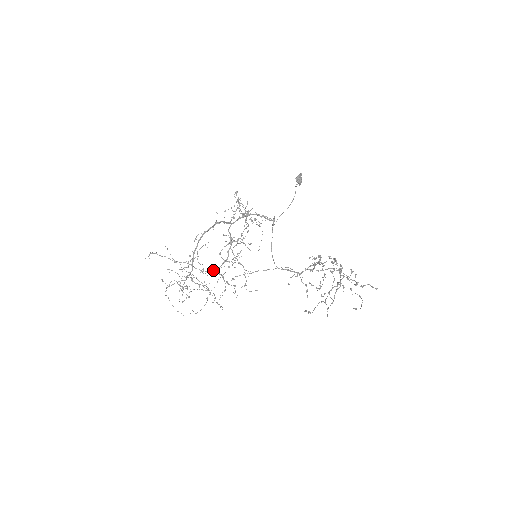
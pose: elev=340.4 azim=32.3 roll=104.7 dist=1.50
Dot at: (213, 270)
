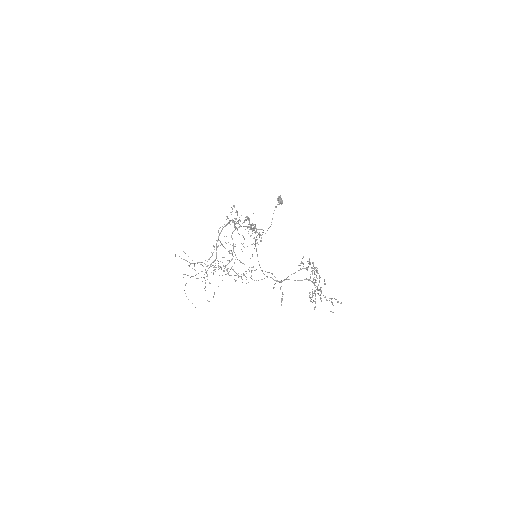
Dot at: occluded
